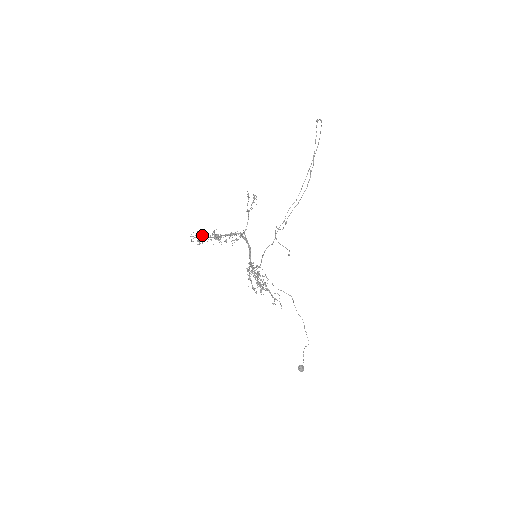
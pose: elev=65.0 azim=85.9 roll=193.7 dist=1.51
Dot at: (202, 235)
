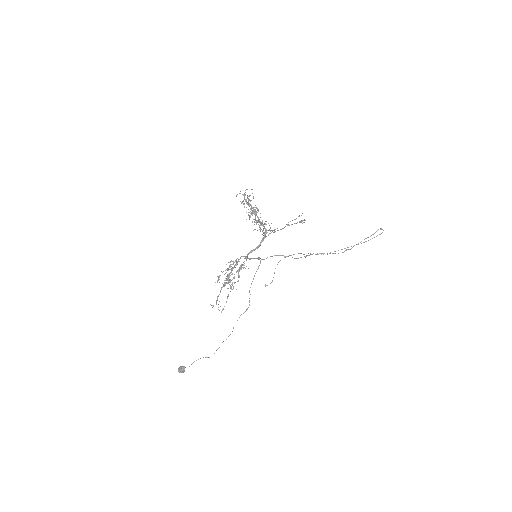
Dot at: occluded
